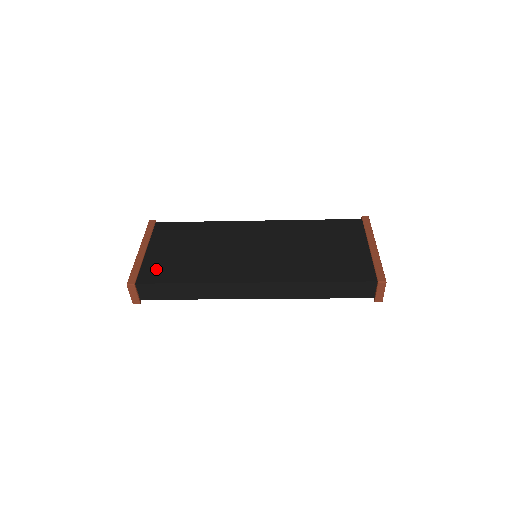
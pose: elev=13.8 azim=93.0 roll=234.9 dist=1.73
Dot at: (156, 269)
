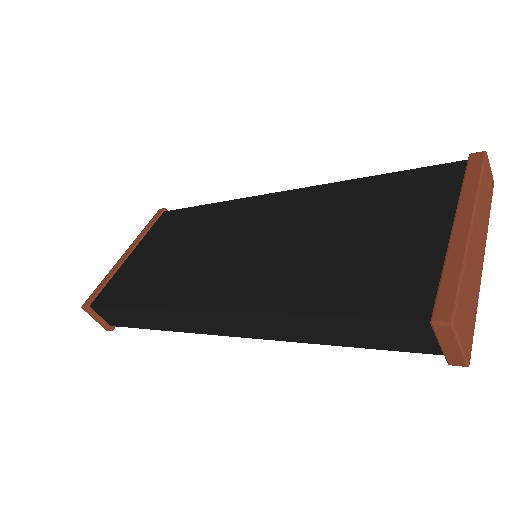
Dot at: (120, 284)
